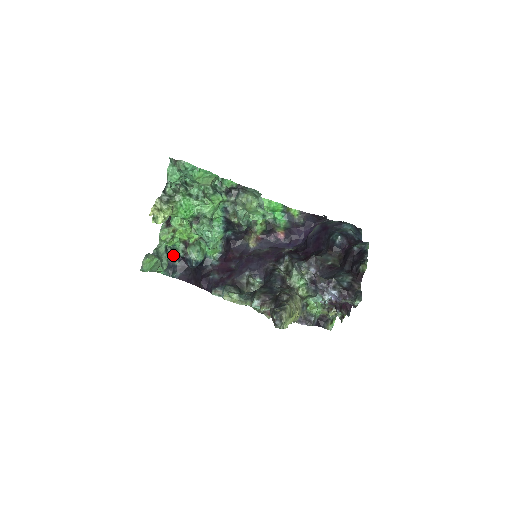
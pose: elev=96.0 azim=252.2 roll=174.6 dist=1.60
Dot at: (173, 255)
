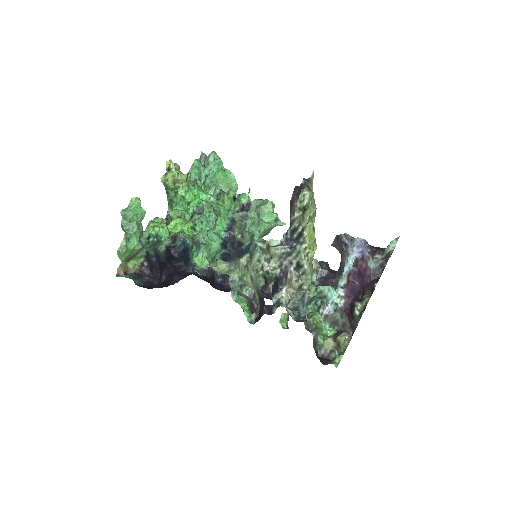
Dot at: (143, 272)
